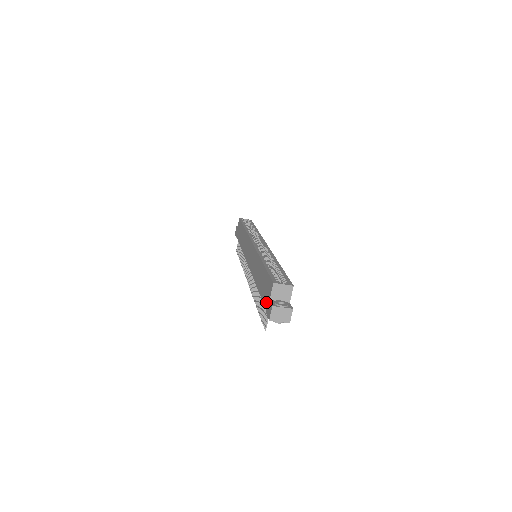
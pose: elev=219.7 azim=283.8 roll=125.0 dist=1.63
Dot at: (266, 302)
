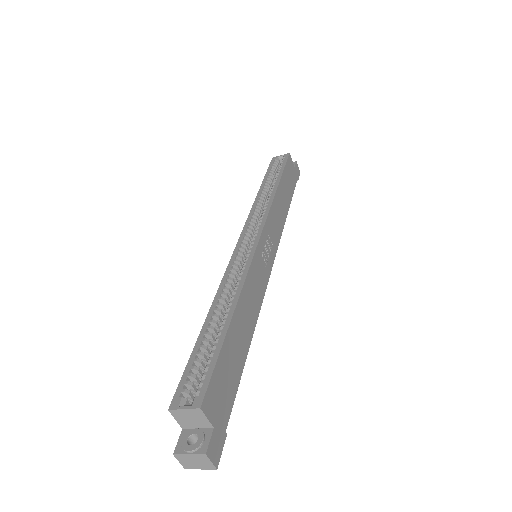
Dot at: occluded
